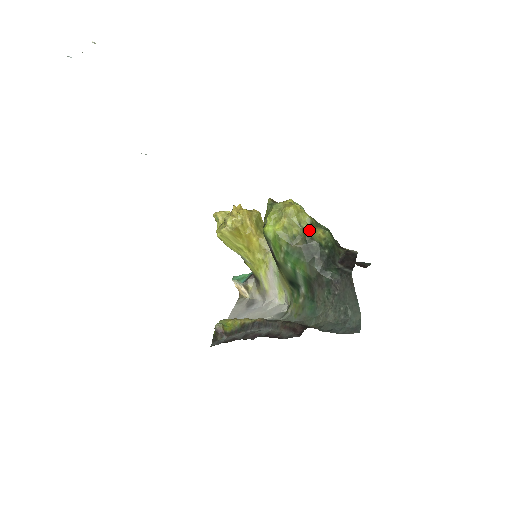
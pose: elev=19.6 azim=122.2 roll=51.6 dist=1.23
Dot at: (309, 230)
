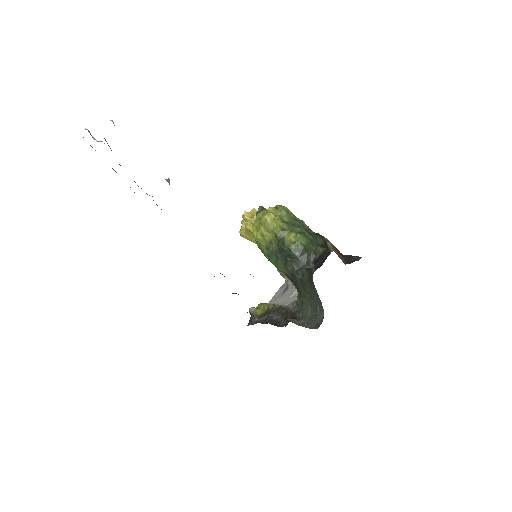
Dot at: (281, 235)
